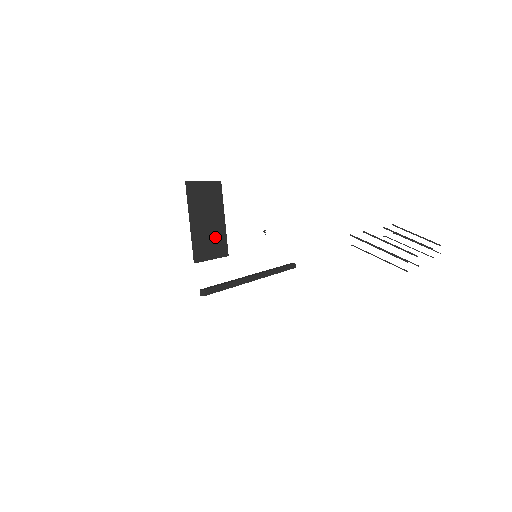
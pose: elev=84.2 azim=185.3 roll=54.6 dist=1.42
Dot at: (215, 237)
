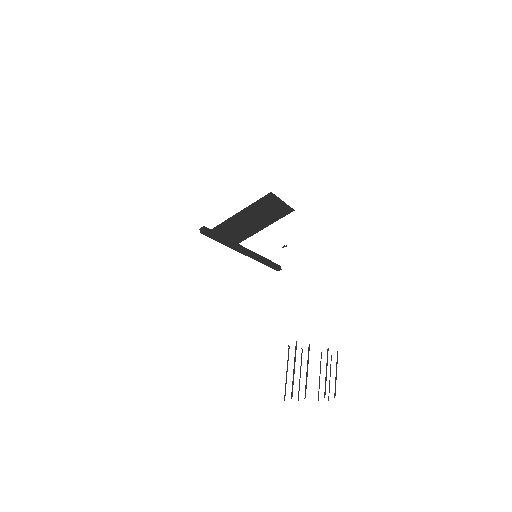
Dot at: (244, 230)
